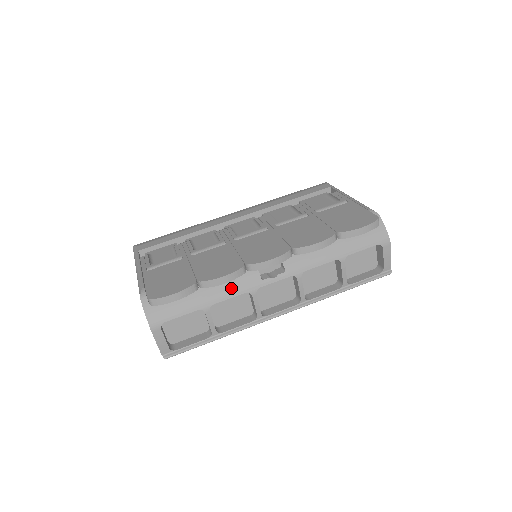
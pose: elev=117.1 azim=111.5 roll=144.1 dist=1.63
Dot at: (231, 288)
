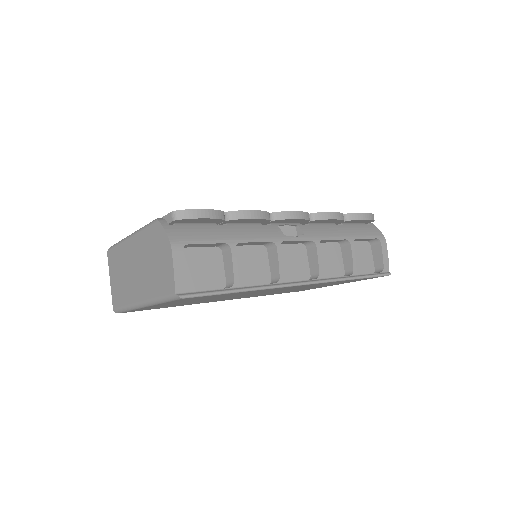
Dot at: (256, 234)
